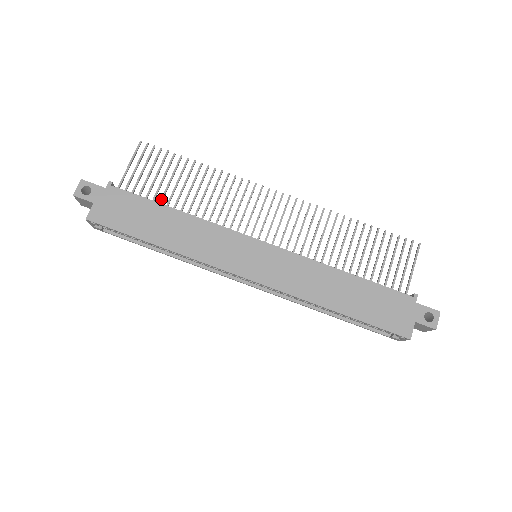
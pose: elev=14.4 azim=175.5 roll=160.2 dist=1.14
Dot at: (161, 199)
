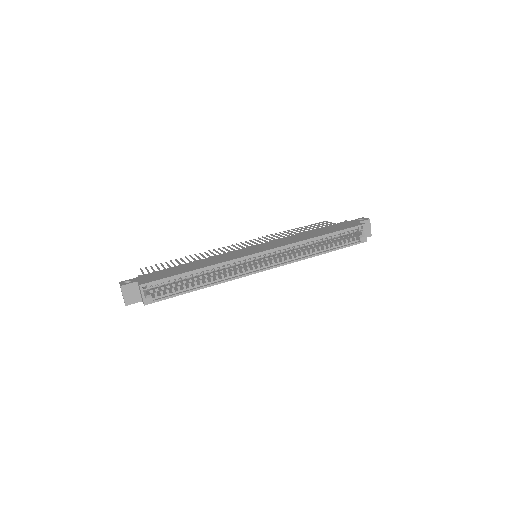
Dot at: occluded
